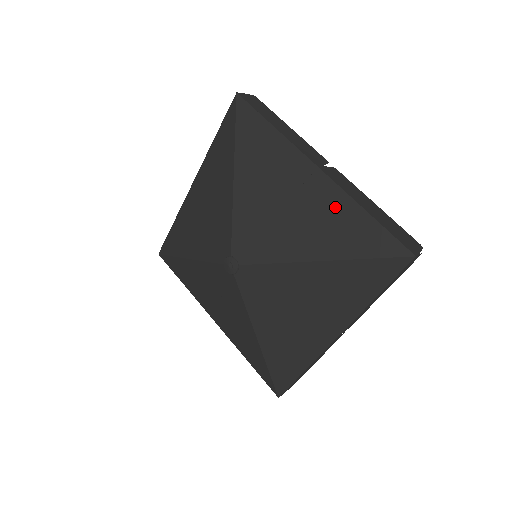
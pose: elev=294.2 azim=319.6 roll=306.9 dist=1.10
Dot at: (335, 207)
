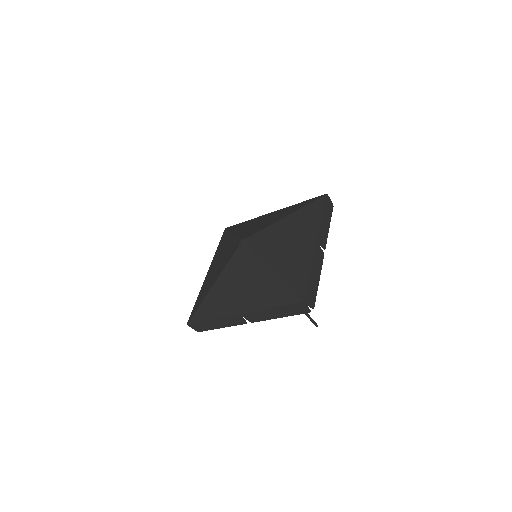
Dot at: (303, 259)
